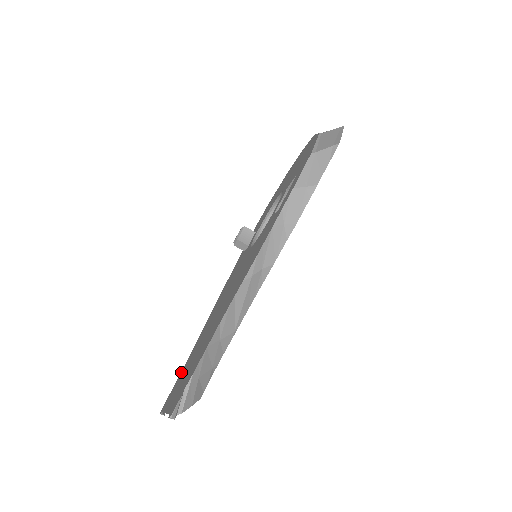
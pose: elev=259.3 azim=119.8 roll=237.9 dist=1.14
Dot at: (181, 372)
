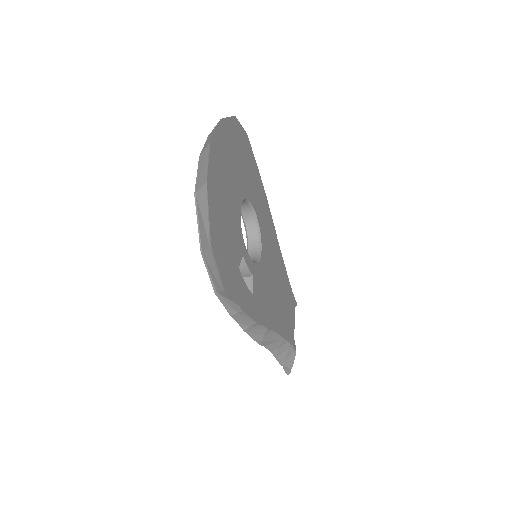
Dot at: occluded
